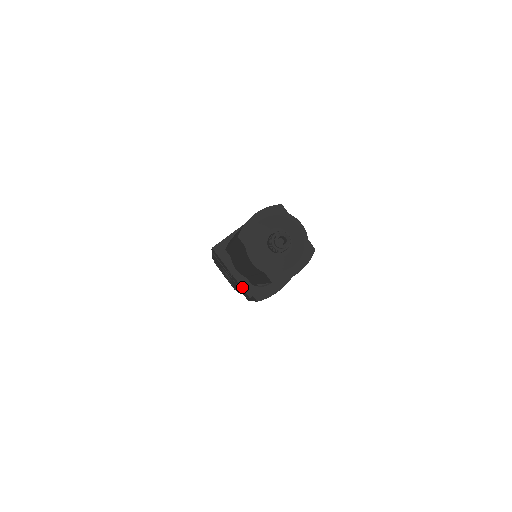
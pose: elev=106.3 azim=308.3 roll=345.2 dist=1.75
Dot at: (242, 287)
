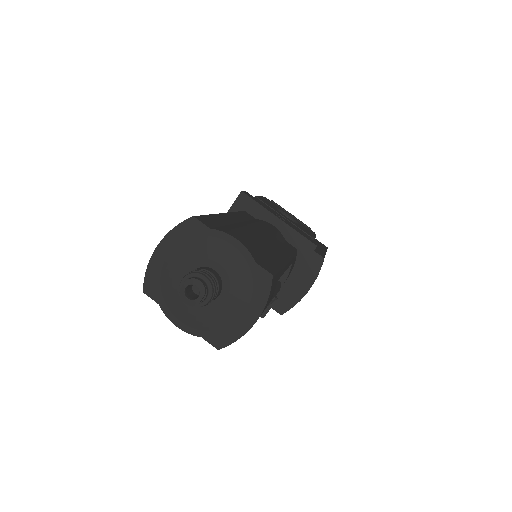
Dot at: occluded
